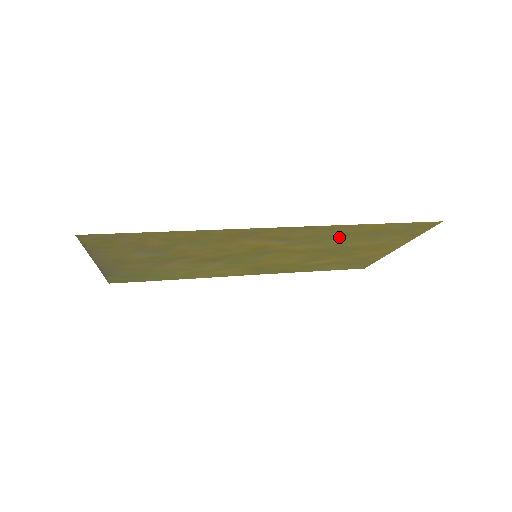
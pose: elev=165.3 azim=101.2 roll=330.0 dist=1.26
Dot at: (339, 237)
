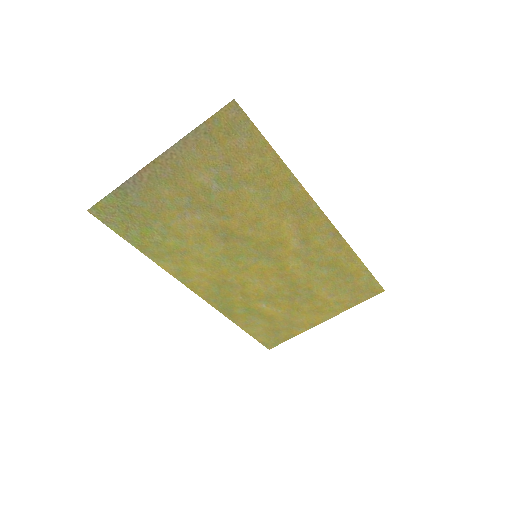
Dot at: (327, 267)
